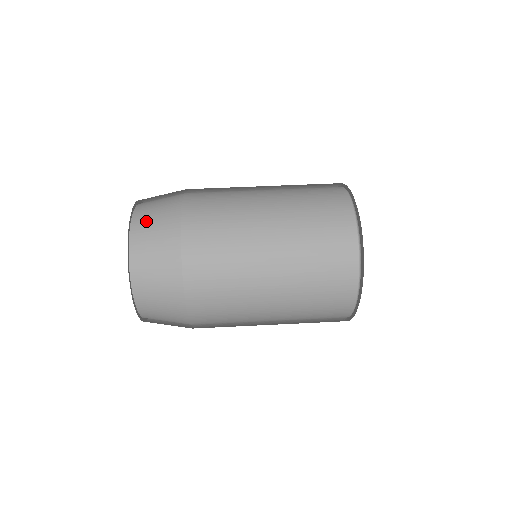
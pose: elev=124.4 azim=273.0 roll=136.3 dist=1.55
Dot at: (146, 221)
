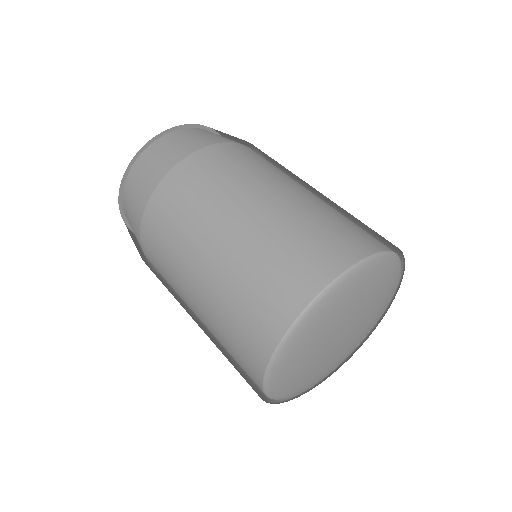
Dot at: (136, 176)
